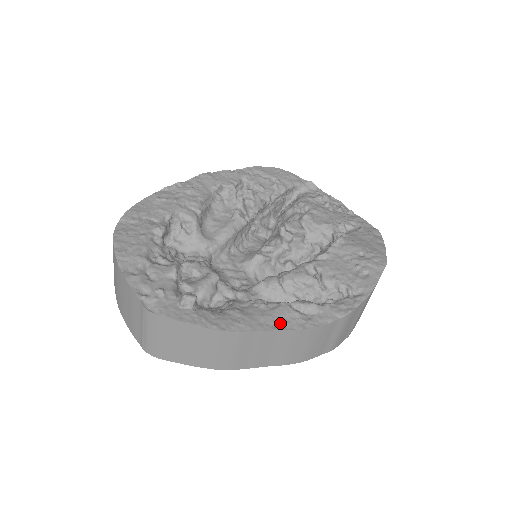
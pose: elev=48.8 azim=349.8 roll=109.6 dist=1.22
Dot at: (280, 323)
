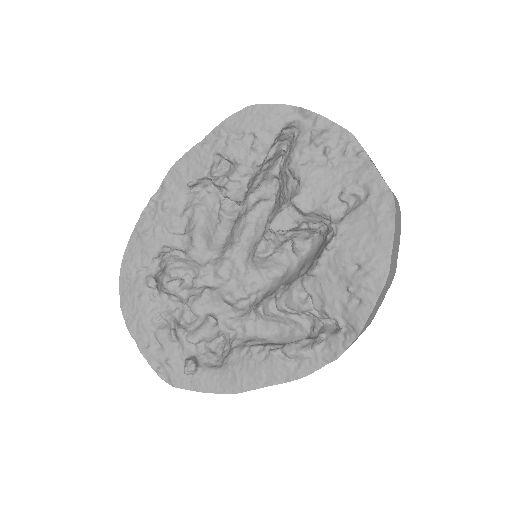
Dot at: (270, 377)
